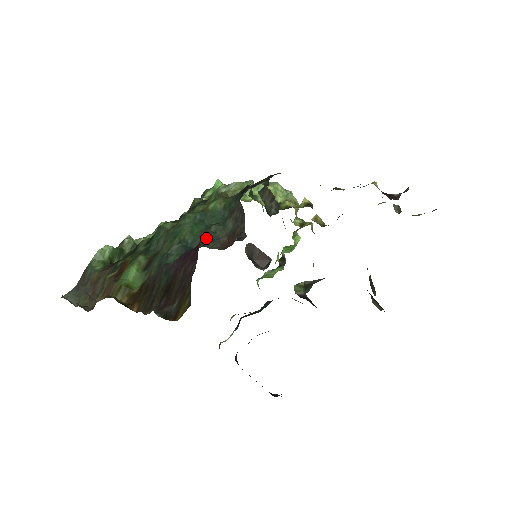
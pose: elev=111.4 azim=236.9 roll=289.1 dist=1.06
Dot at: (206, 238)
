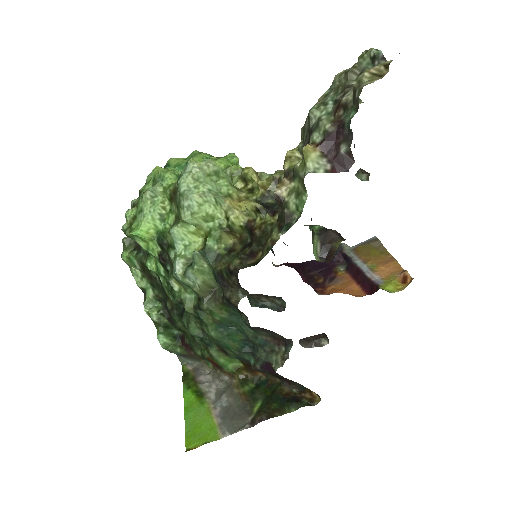
Dot at: (256, 345)
